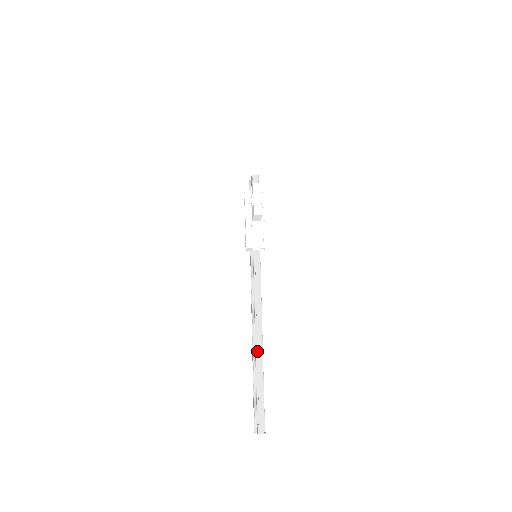
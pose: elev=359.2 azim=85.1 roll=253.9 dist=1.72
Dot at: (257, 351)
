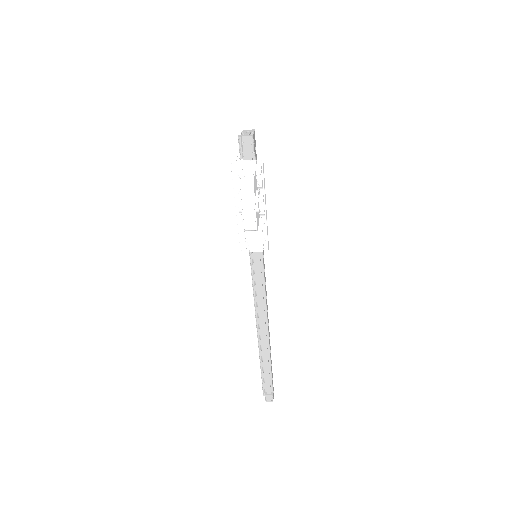
Dot at: (262, 347)
